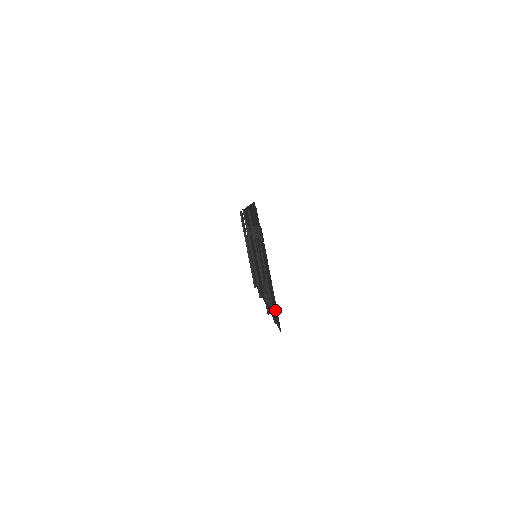
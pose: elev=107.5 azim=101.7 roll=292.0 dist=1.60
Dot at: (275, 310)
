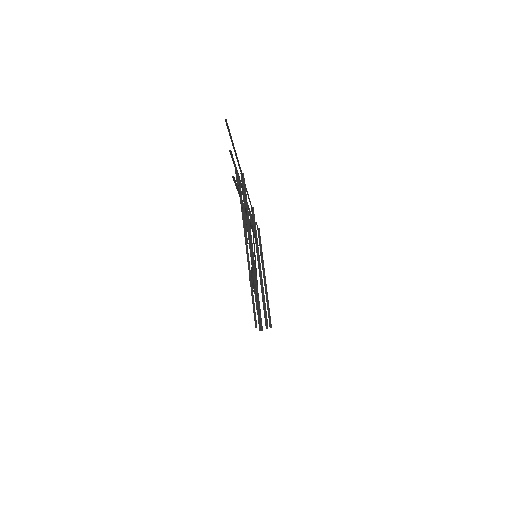
Dot at: occluded
